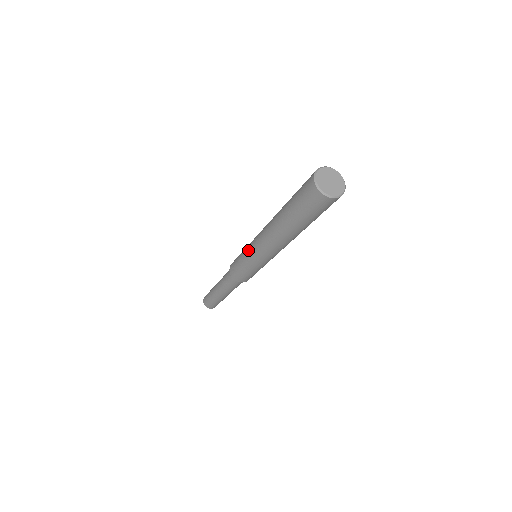
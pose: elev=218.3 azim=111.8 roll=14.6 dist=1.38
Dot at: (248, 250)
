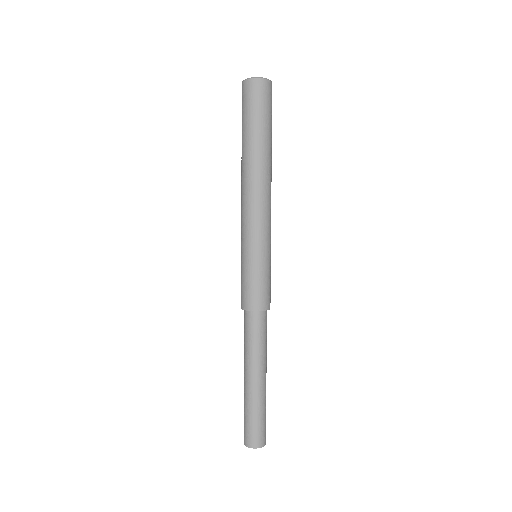
Dot at: (241, 241)
